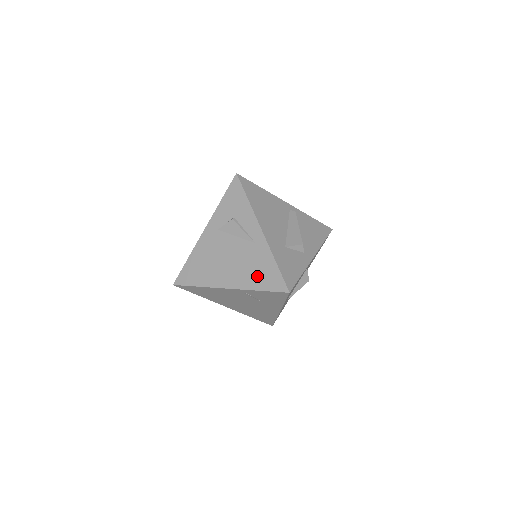
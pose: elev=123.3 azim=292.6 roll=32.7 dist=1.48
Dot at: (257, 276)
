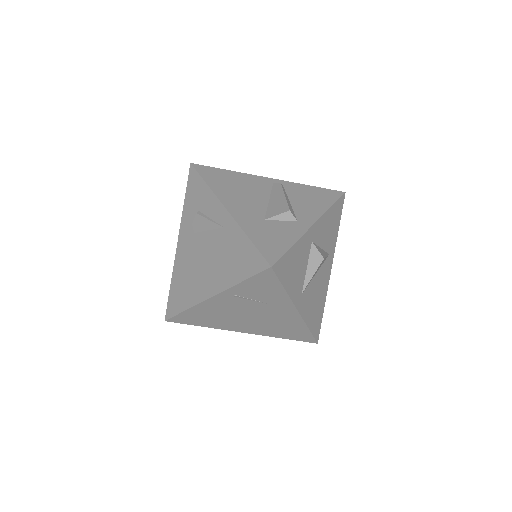
Dot at: (234, 265)
